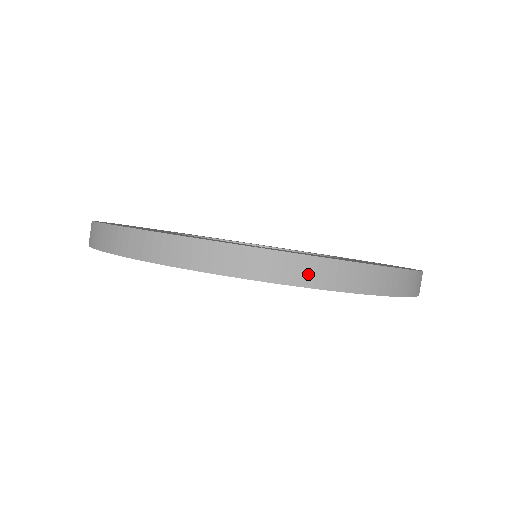
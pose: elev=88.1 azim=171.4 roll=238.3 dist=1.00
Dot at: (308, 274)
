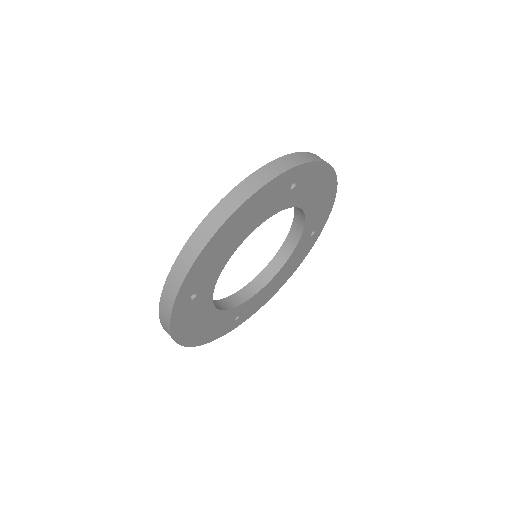
Dot at: (312, 157)
